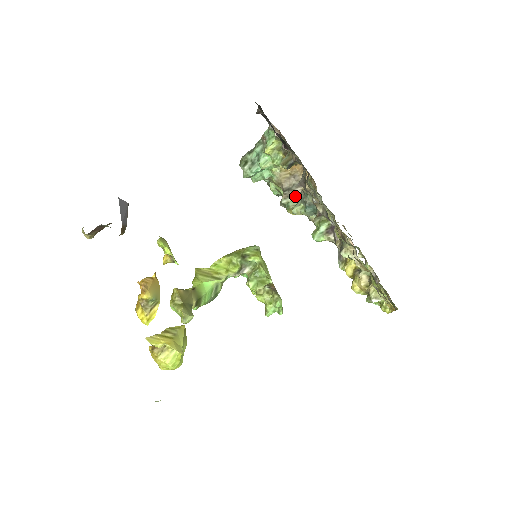
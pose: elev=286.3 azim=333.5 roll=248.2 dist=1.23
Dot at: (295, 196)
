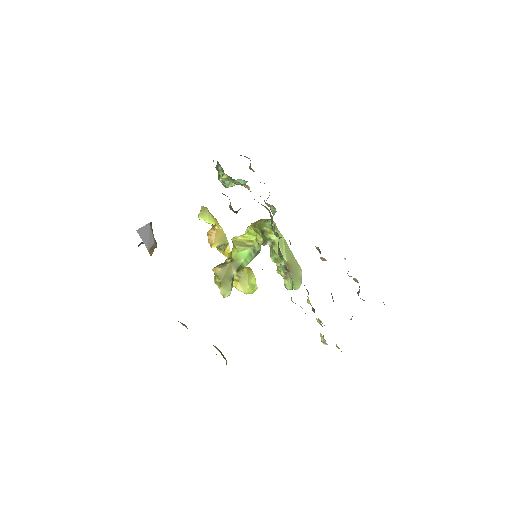
Dot at: occluded
